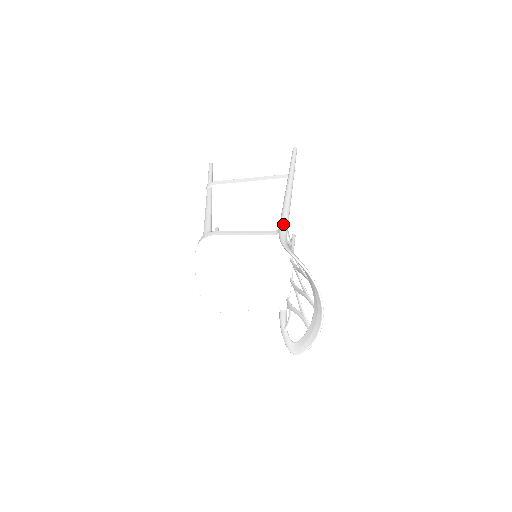
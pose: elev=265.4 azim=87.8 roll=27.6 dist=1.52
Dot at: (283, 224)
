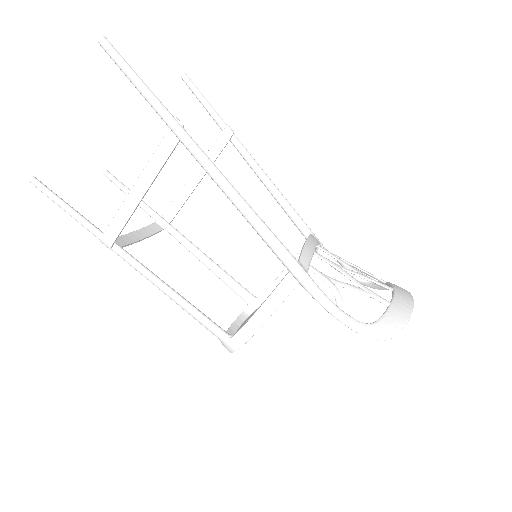
Dot at: (302, 280)
